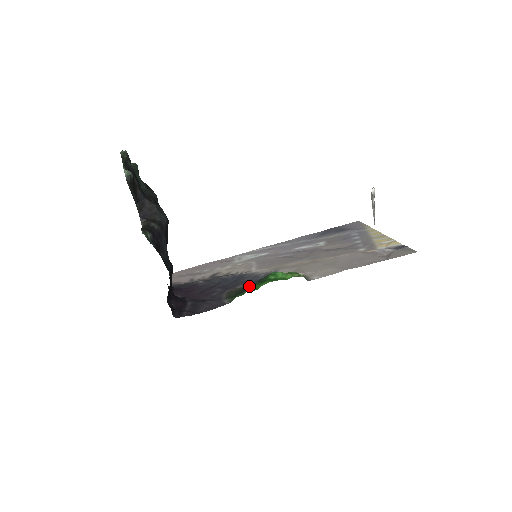
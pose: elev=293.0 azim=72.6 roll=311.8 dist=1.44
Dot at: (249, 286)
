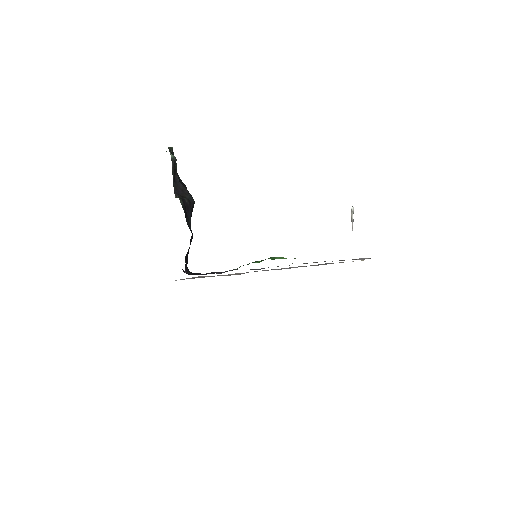
Dot at: occluded
